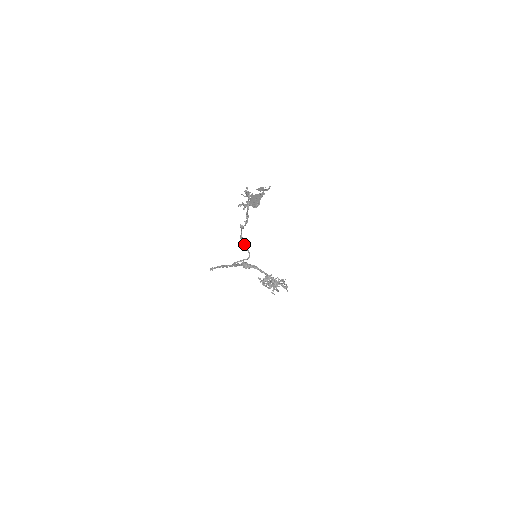
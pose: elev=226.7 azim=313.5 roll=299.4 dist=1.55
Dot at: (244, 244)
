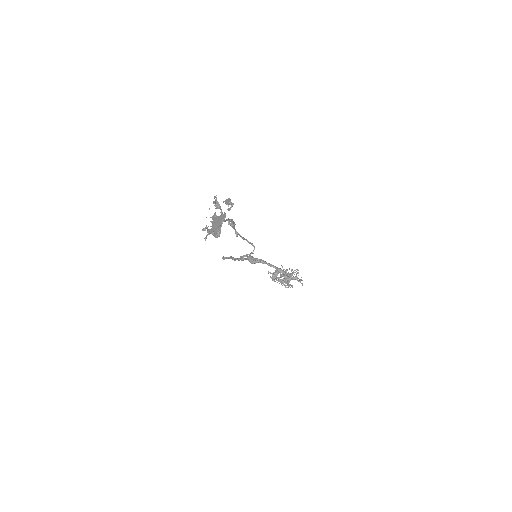
Dot at: (243, 239)
